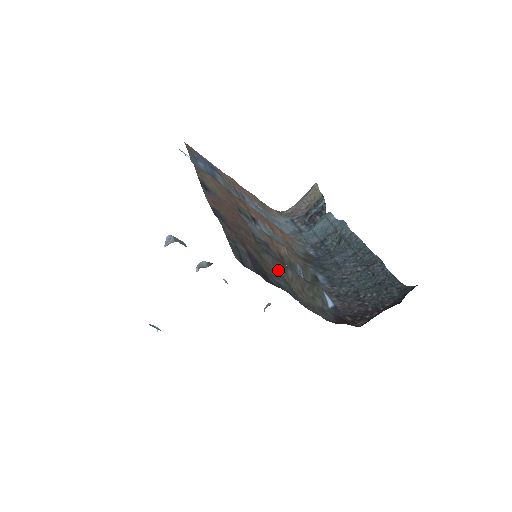
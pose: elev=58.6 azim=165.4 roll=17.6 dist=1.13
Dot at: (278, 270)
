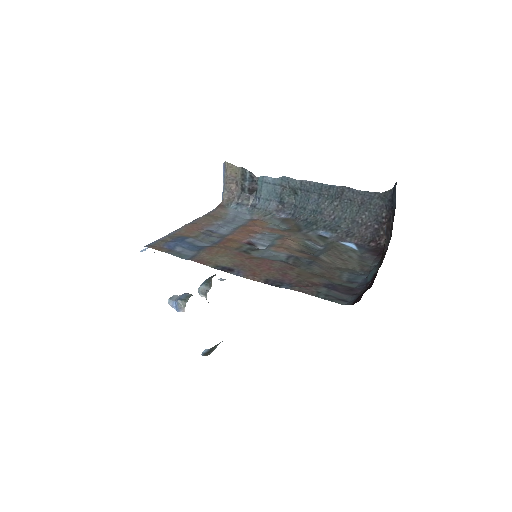
Dot at: (326, 268)
